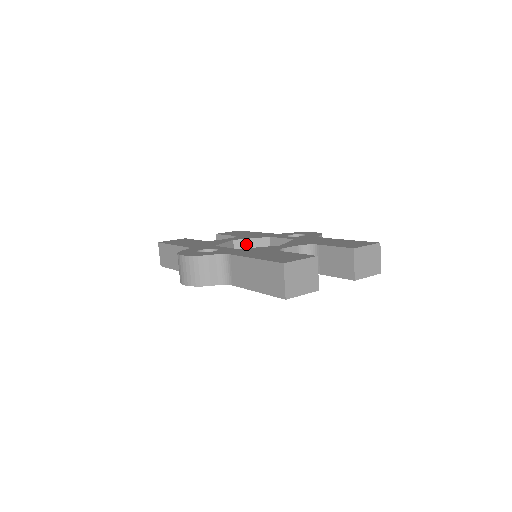
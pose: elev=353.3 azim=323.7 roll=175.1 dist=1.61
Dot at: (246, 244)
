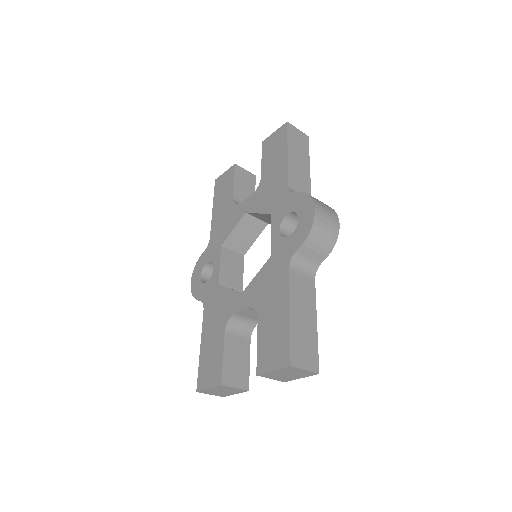
Dot at: (259, 215)
